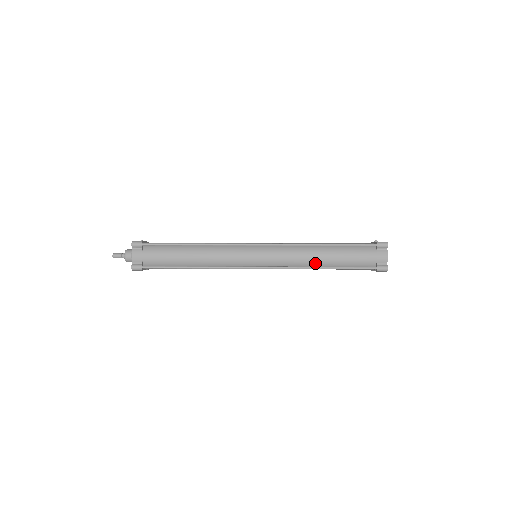
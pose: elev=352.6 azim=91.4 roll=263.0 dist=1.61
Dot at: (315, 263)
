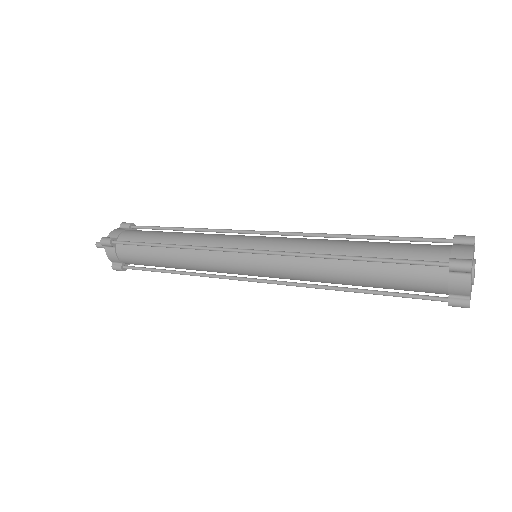
Dot at: (337, 252)
